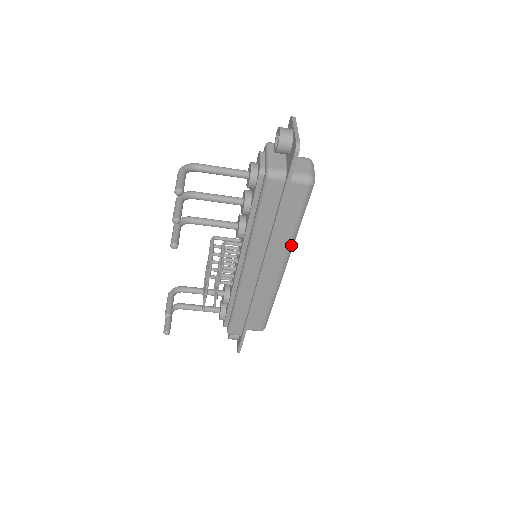
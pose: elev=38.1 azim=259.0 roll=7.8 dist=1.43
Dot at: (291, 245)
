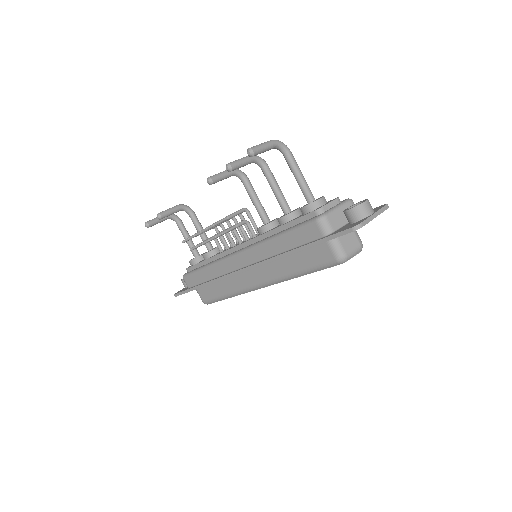
Dot at: (282, 279)
